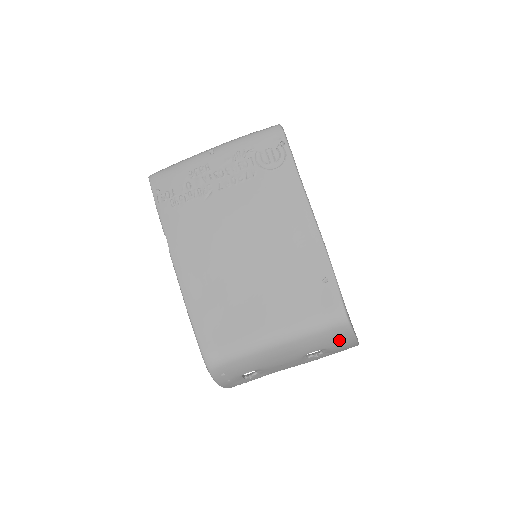
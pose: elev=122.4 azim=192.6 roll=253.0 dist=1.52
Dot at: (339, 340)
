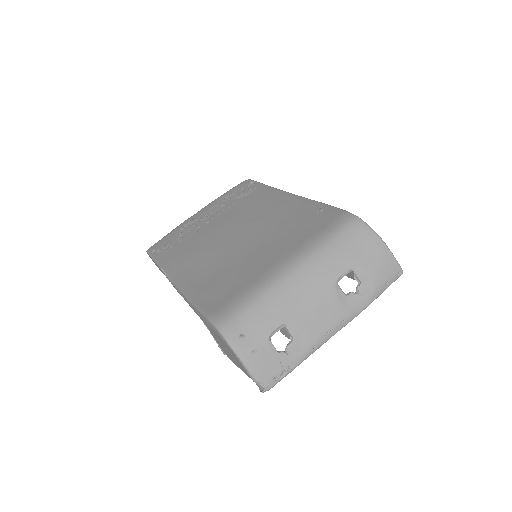
Dot at: (364, 247)
